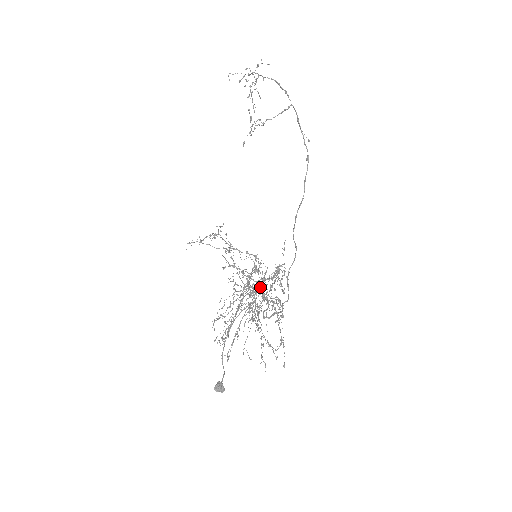
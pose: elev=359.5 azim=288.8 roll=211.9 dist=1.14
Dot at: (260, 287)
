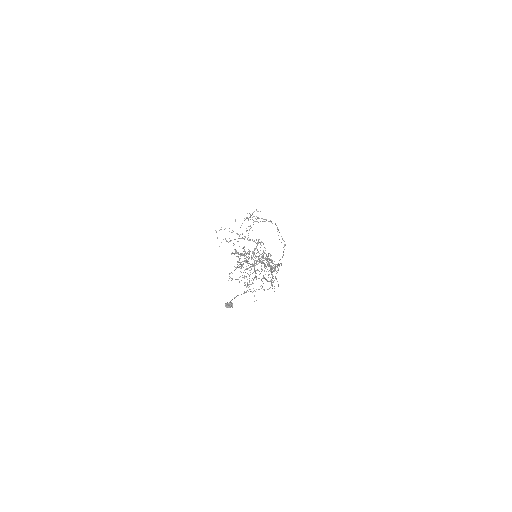
Dot at: (260, 262)
